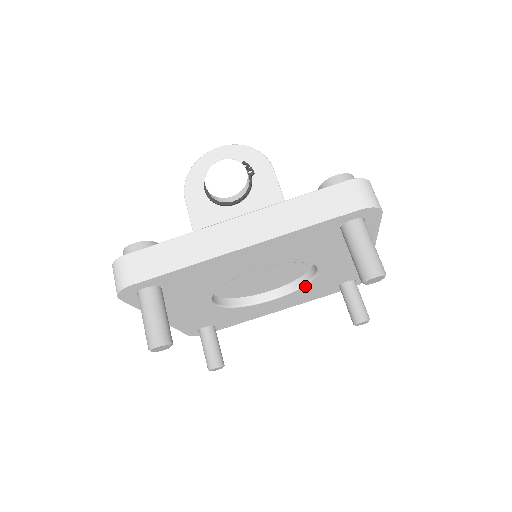
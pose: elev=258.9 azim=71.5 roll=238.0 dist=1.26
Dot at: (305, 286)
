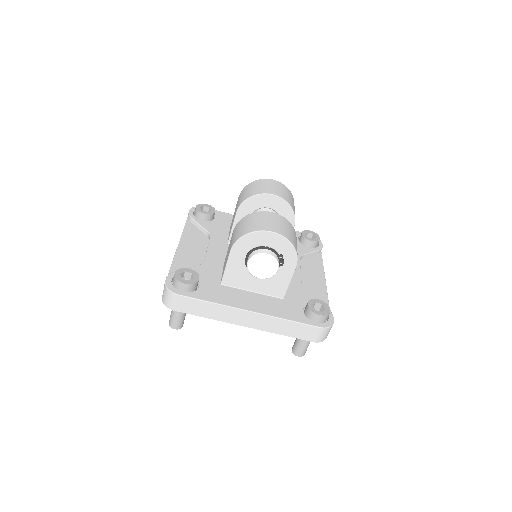
Dot at: occluded
